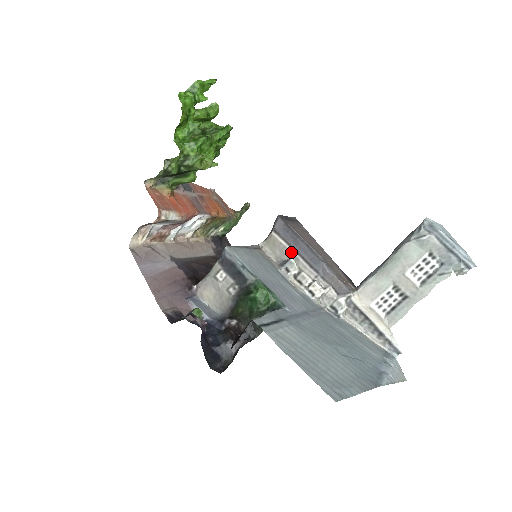
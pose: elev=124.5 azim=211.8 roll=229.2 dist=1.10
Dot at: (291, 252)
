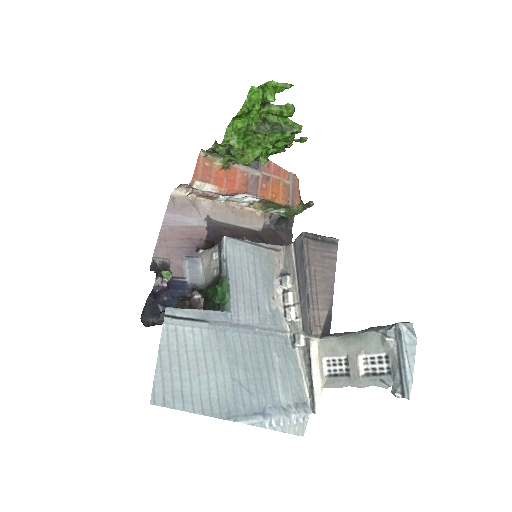
Dot at: (294, 269)
